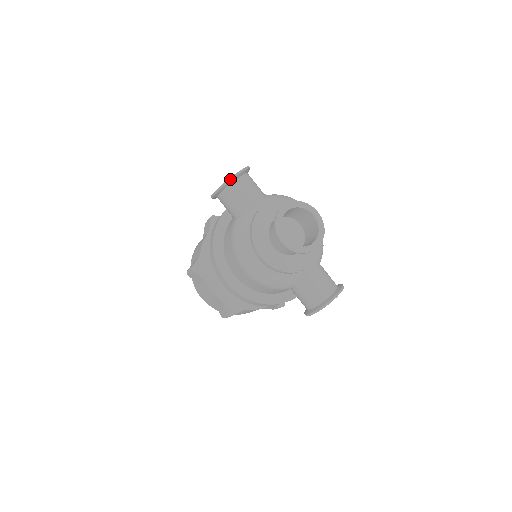
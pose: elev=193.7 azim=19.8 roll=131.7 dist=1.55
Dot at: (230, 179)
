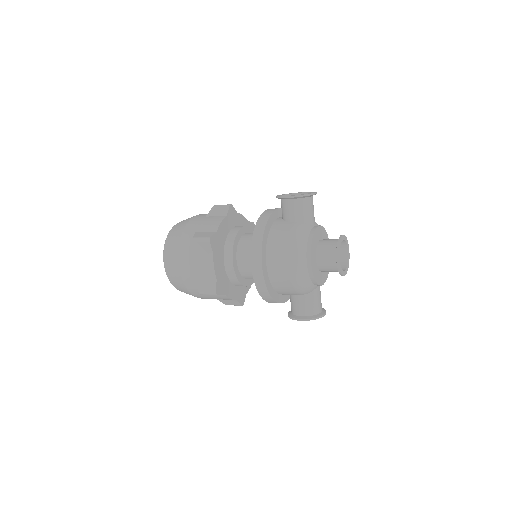
Dot at: (311, 194)
